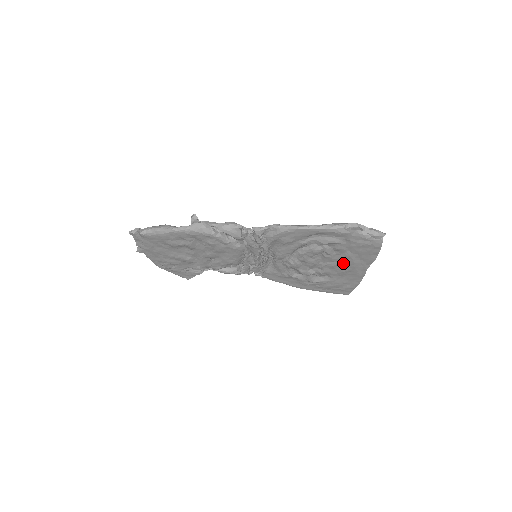
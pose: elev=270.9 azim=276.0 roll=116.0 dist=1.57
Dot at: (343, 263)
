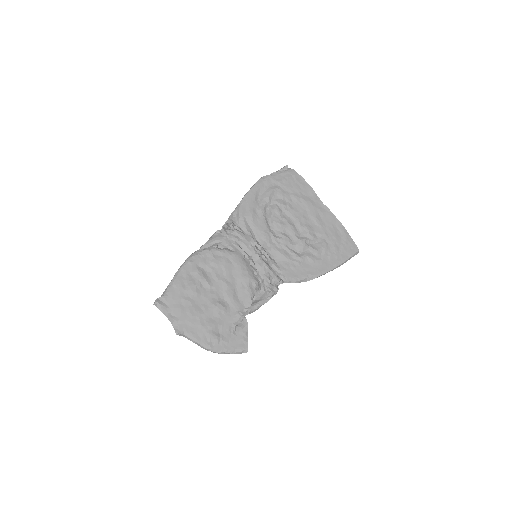
Dot at: (304, 209)
